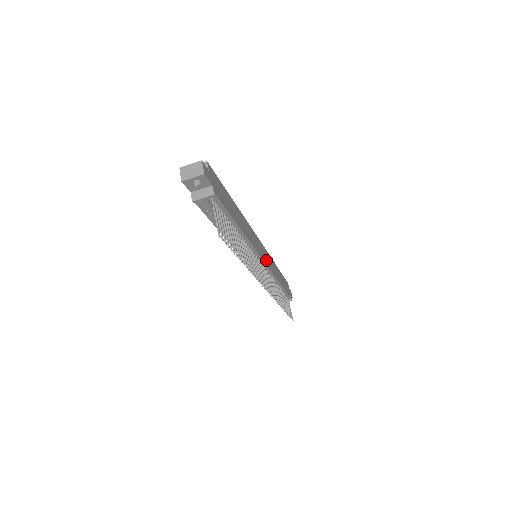
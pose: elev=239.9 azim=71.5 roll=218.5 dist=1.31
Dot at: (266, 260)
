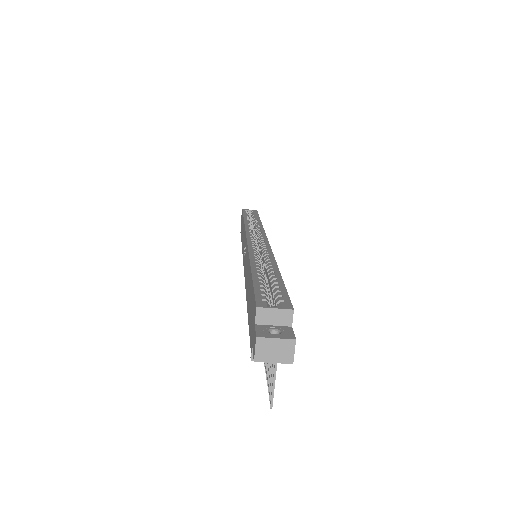
Dot at: occluded
